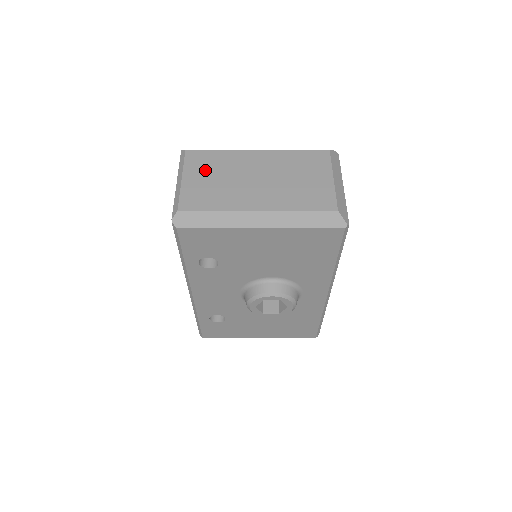
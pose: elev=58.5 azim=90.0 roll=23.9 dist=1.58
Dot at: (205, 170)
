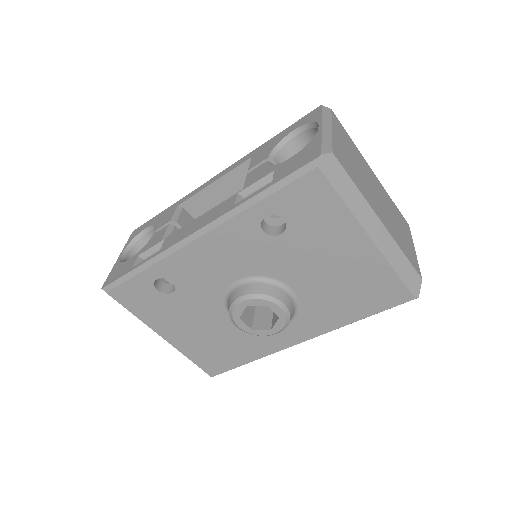
Dot at: (346, 143)
